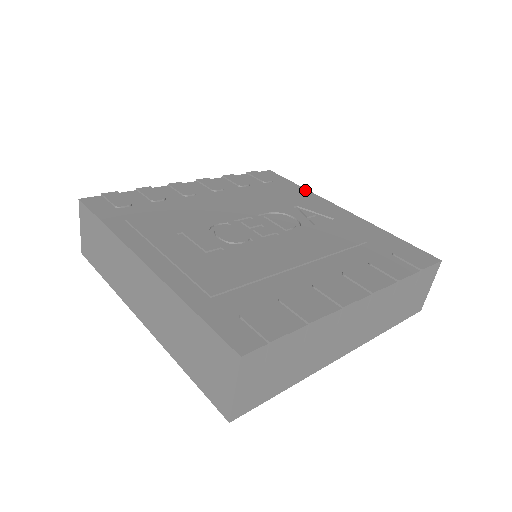
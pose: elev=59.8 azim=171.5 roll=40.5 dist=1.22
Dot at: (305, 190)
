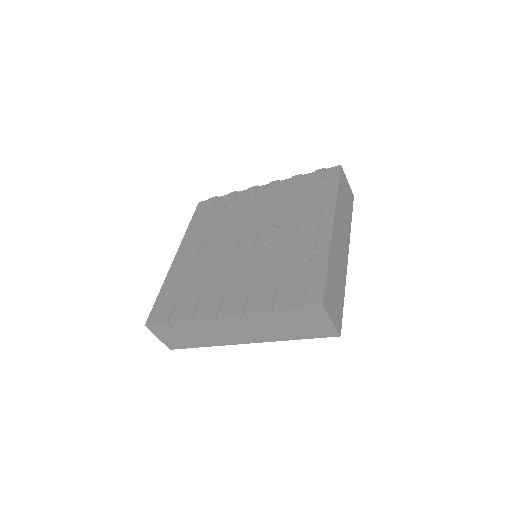
Dot at: (334, 196)
